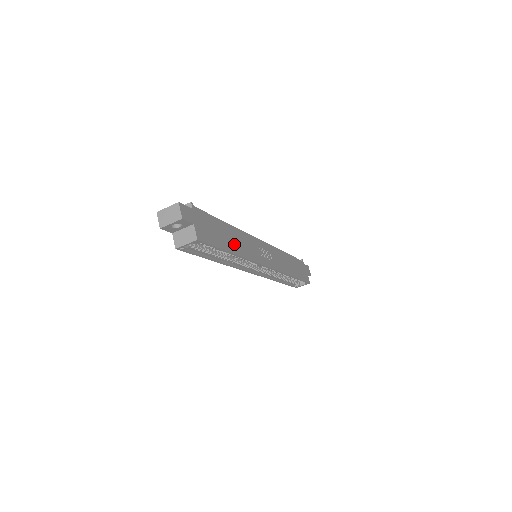
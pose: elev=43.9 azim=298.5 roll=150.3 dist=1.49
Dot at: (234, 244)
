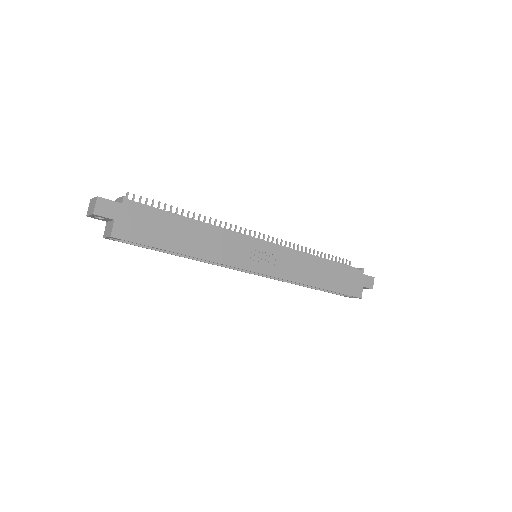
Dot at: (191, 244)
